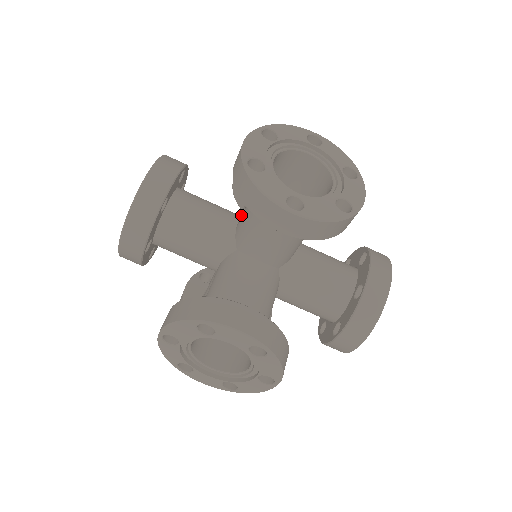
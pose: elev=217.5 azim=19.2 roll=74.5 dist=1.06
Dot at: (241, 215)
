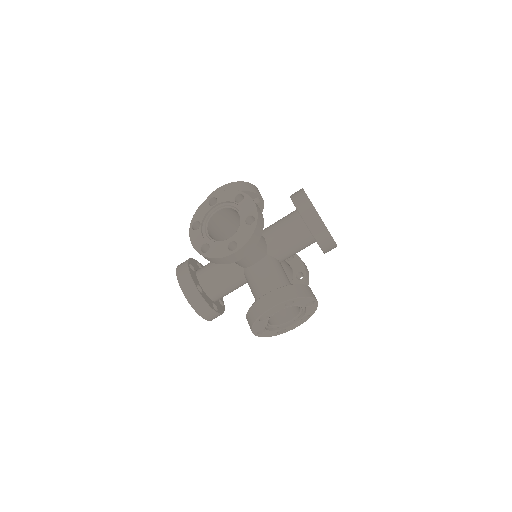
Dot at: occluded
